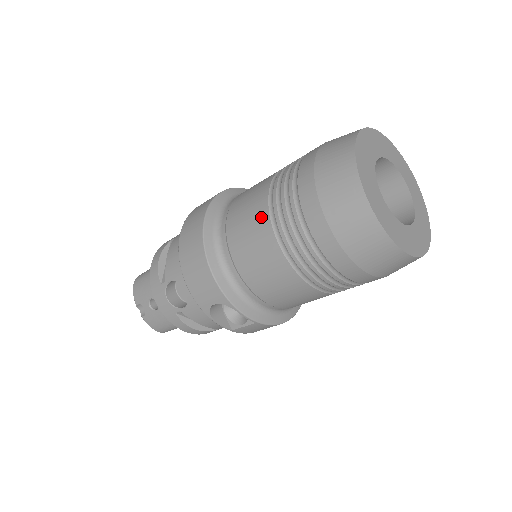
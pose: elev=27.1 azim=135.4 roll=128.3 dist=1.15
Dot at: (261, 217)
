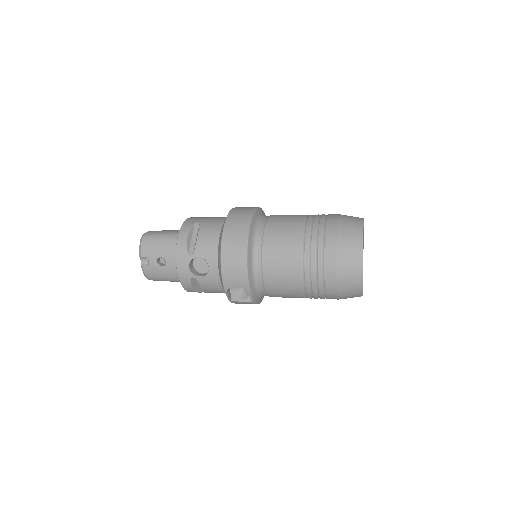
Dot at: (294, 248)
